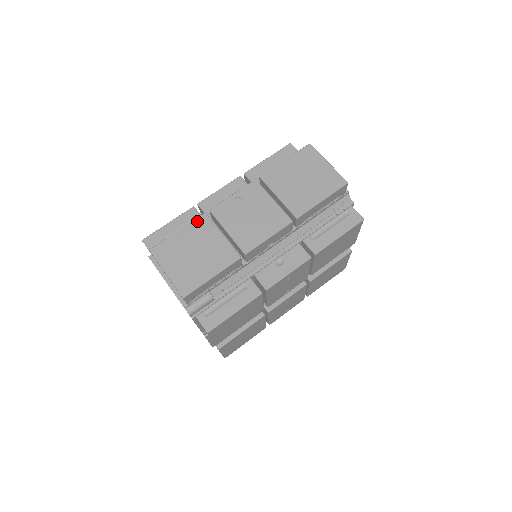
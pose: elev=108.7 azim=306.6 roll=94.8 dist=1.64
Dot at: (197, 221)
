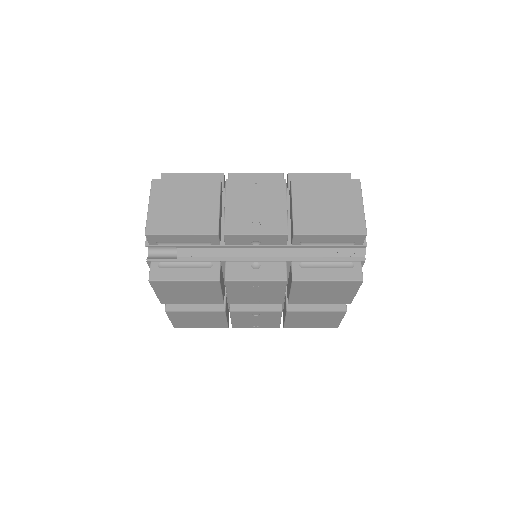
Dot at: (208, 181)
